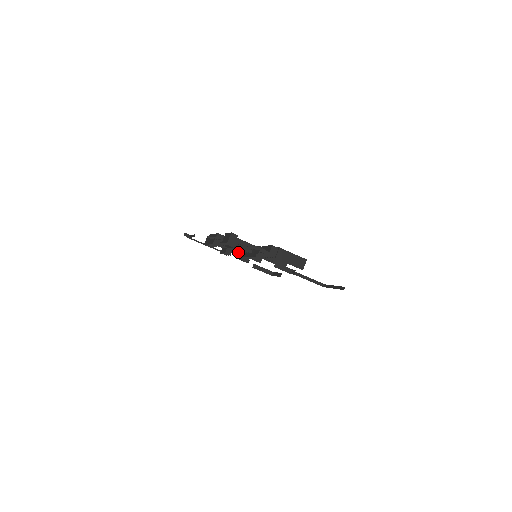
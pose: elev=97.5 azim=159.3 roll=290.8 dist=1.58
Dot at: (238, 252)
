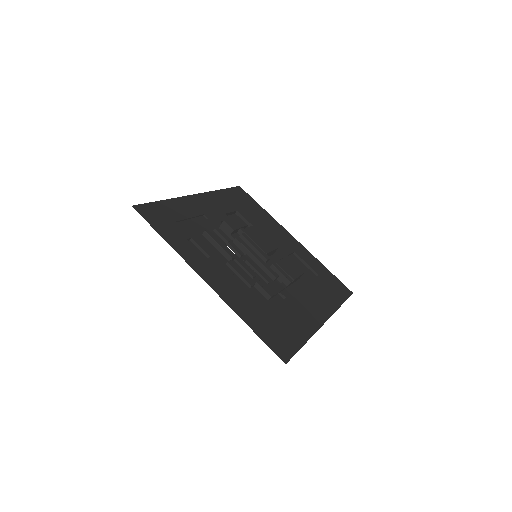
Dot at: (233, 242)
